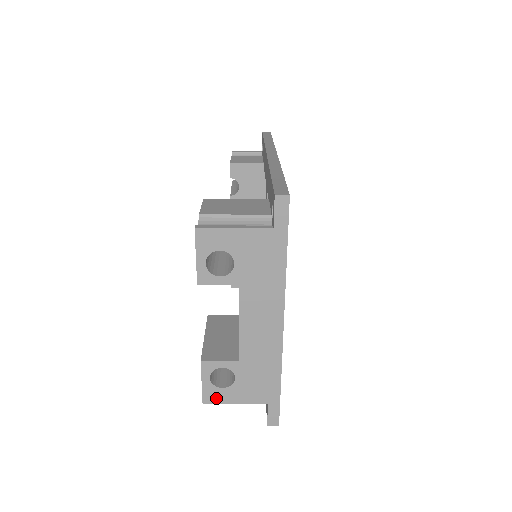
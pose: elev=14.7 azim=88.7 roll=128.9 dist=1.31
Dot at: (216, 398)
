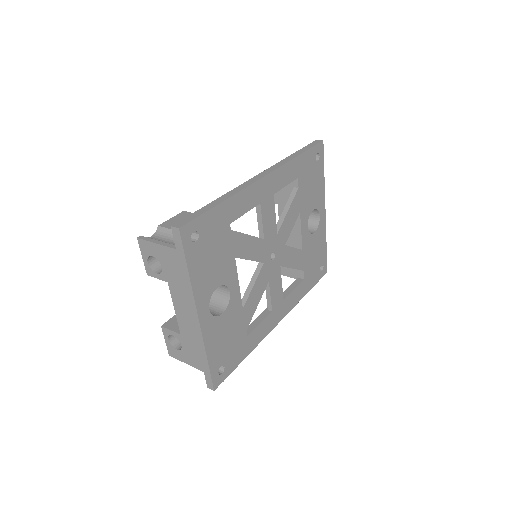
Dot at: (175, 355)
